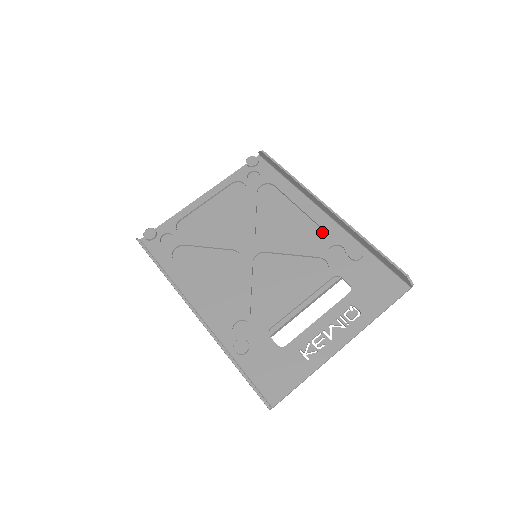
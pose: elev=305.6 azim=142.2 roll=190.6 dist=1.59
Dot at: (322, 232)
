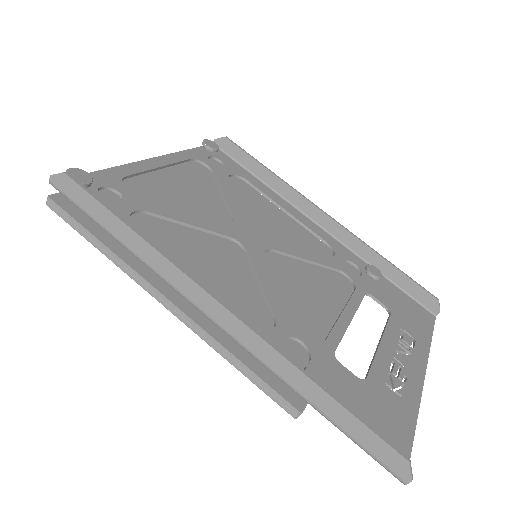
Dot at: (316, 247)
